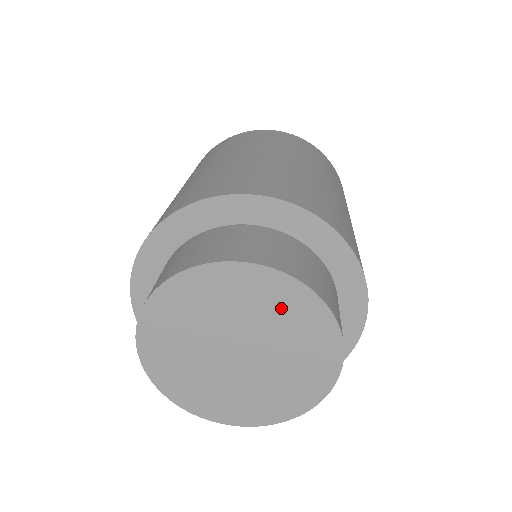
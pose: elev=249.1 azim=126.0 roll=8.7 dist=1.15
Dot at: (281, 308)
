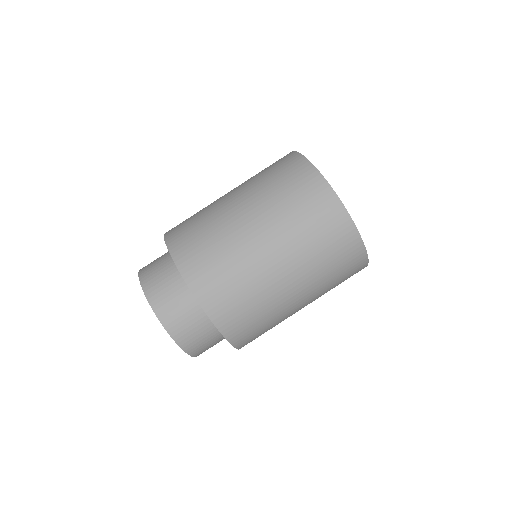
Dot at: occluded
